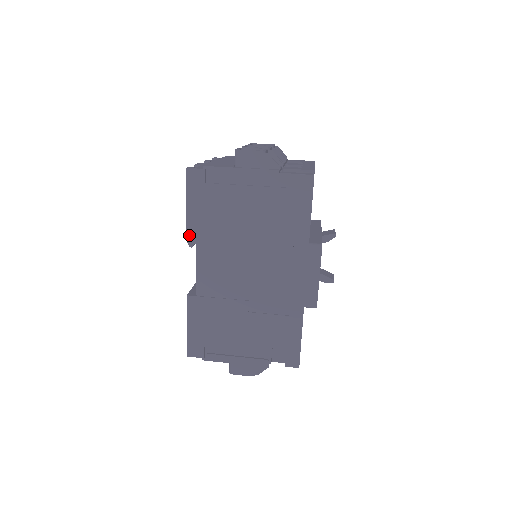
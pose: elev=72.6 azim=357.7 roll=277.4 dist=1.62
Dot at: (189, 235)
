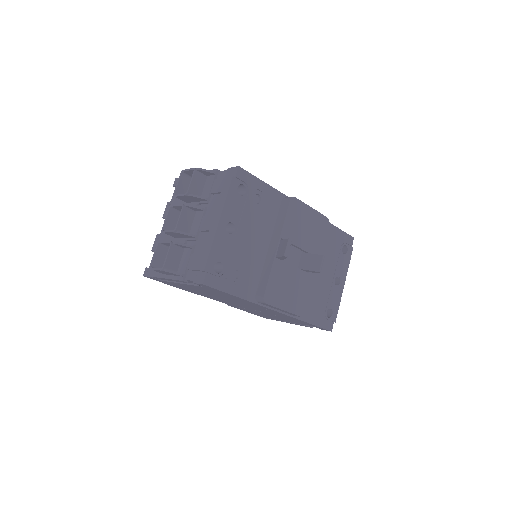
Dot at: occluded
